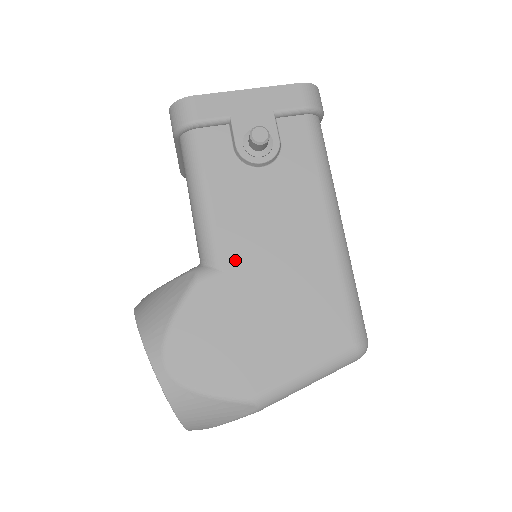
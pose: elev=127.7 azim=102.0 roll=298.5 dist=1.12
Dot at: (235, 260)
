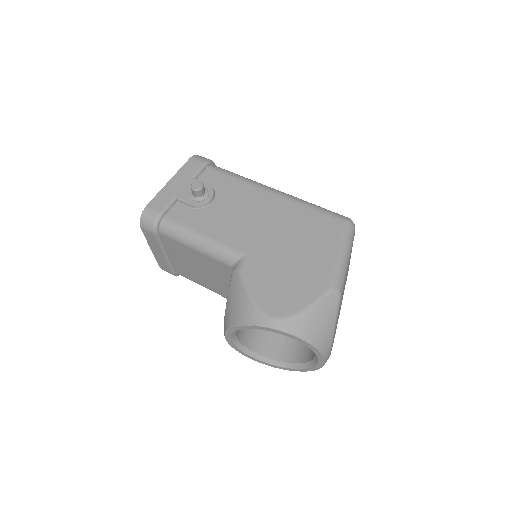
Dot at: (247, 245)
